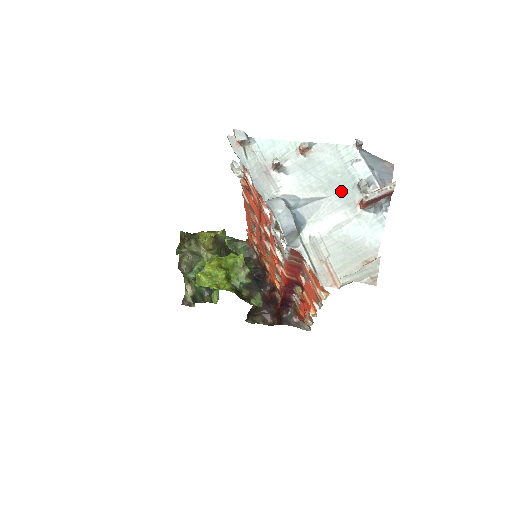
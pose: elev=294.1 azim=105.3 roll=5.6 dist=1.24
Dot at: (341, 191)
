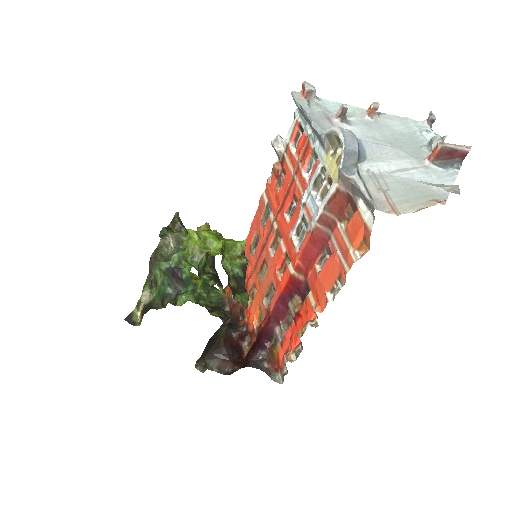
Dot at: (408, 147)
